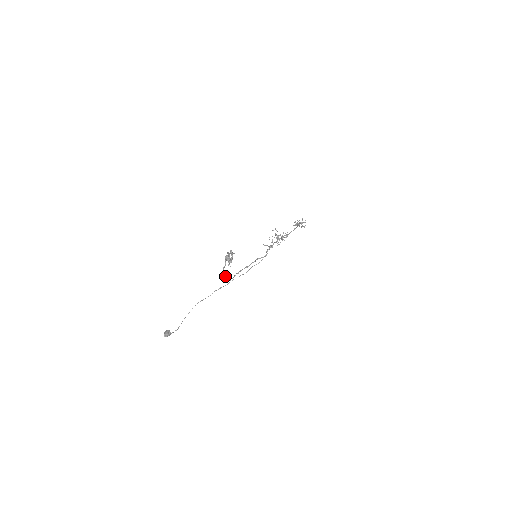
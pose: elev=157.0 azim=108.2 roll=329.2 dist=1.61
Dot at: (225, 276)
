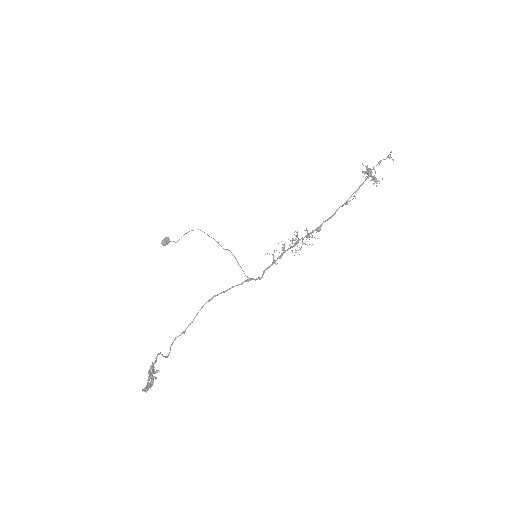
Dot at: (163, 356)
